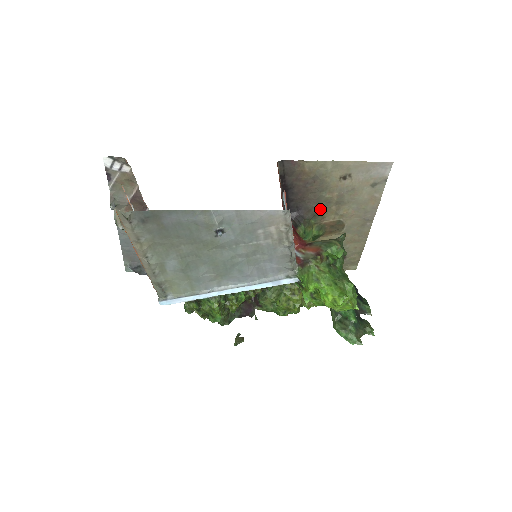
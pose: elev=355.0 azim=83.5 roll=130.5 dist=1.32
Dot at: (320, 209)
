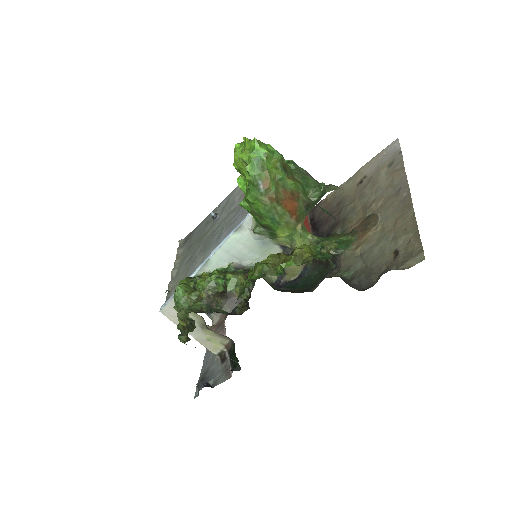
Dot at: (346, 219)
